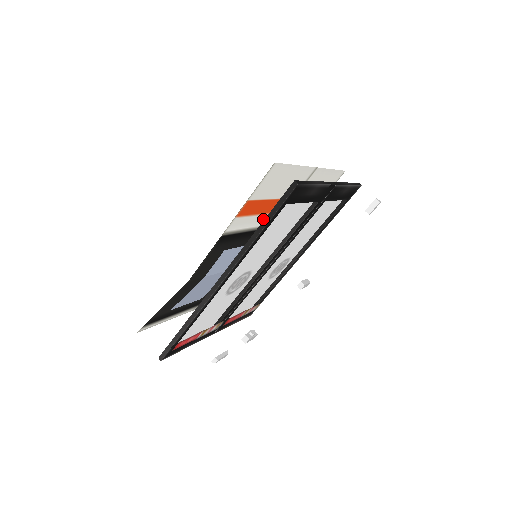
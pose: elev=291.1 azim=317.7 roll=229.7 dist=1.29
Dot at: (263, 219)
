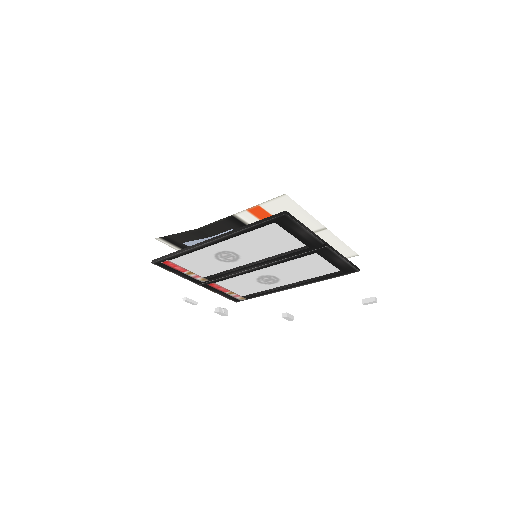
Dot at: occluded
